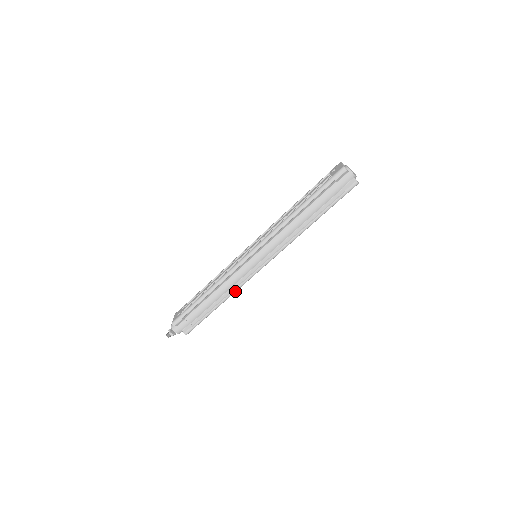
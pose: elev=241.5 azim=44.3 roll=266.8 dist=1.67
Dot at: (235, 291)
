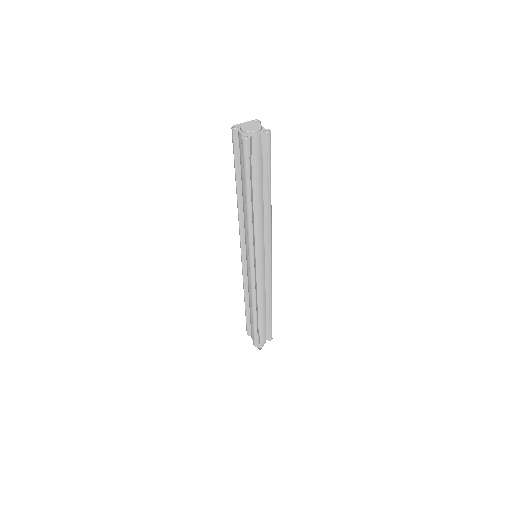
Dot at: (253, 297)
